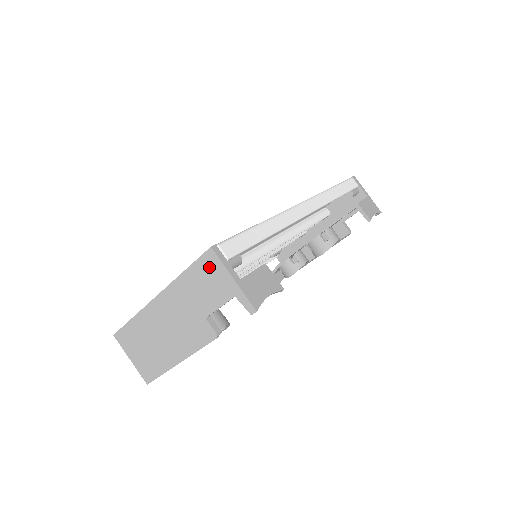
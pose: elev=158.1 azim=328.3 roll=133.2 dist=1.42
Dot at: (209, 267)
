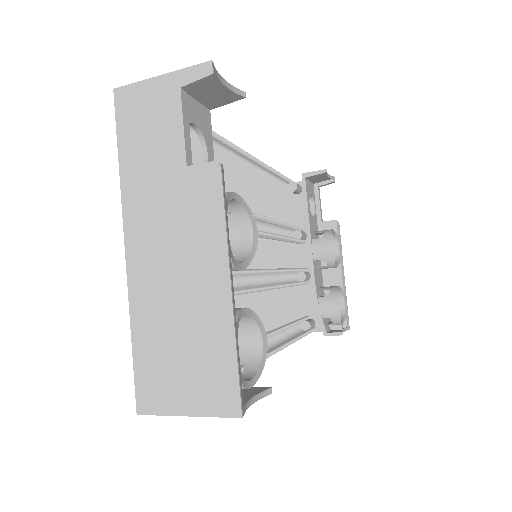
Dot at: (132, 109)
